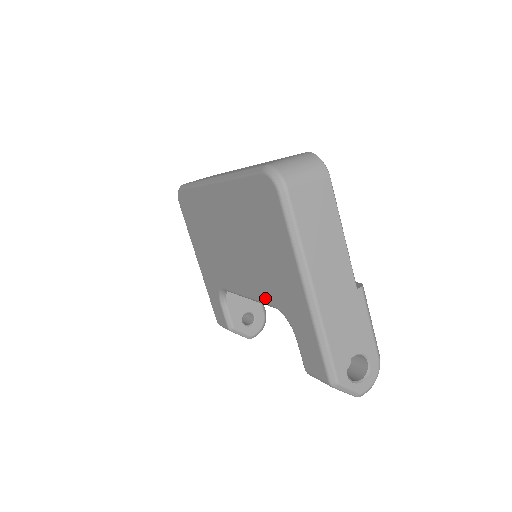
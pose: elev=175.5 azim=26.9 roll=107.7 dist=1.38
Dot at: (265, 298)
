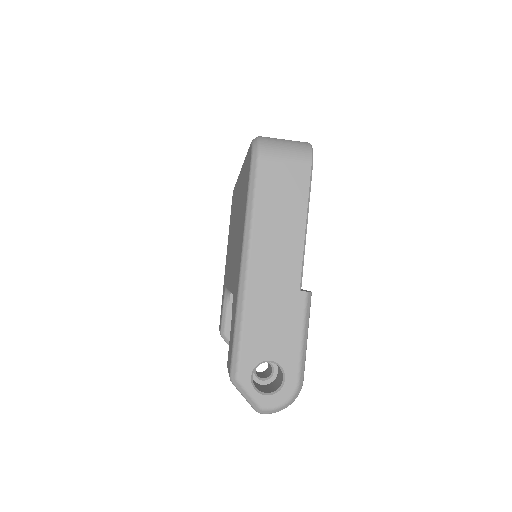
Dot at: occluded
